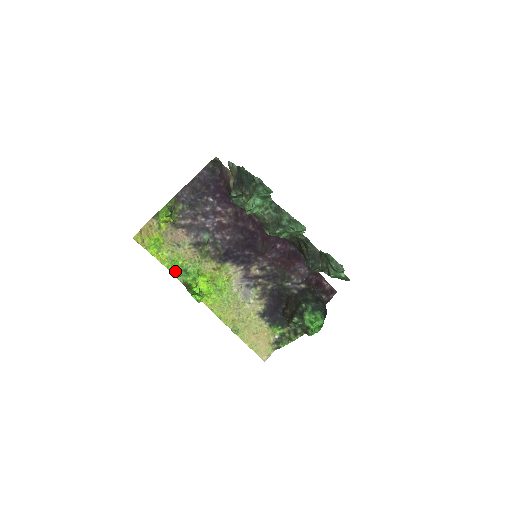
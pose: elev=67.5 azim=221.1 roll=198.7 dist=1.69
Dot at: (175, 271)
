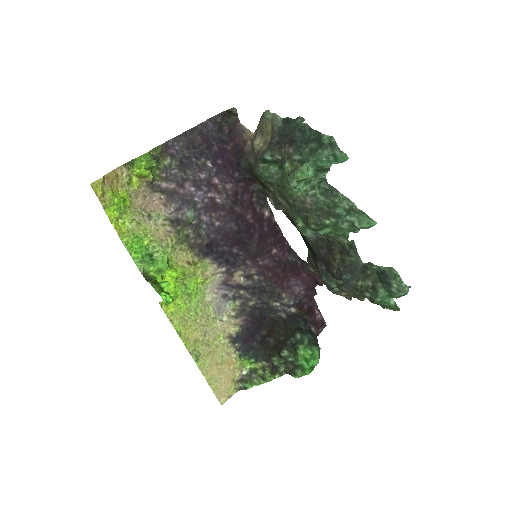
Dot at: (136, 253)
